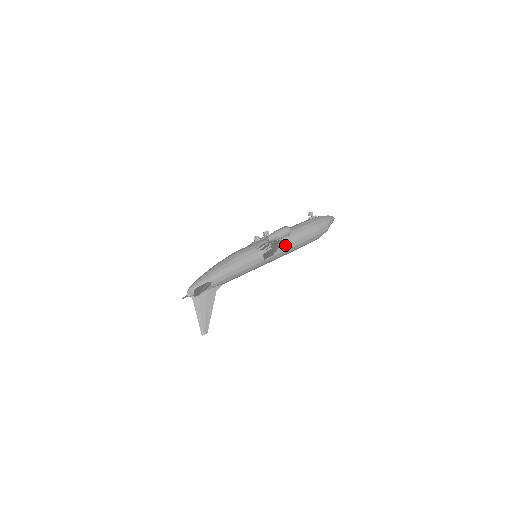
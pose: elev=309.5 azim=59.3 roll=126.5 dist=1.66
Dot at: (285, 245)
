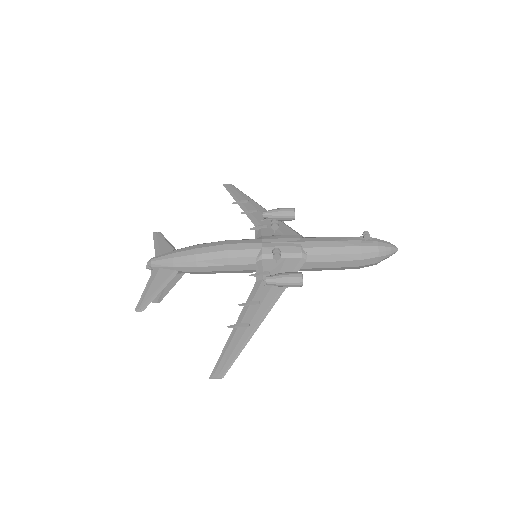
Dot at: occluded
